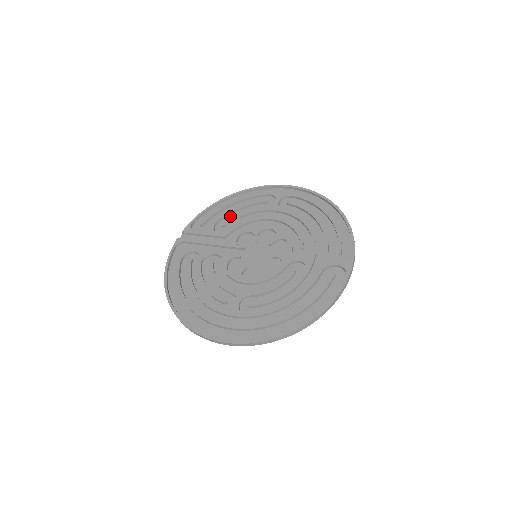
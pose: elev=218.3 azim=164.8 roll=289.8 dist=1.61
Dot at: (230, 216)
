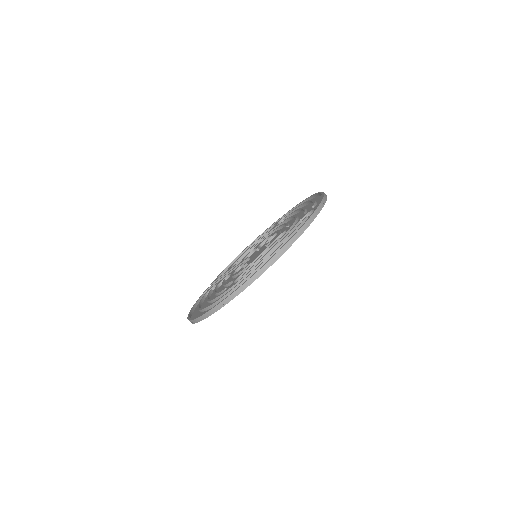
Dot at: occluded
